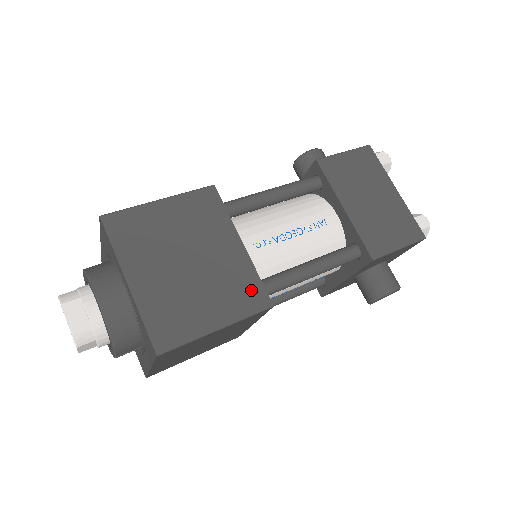
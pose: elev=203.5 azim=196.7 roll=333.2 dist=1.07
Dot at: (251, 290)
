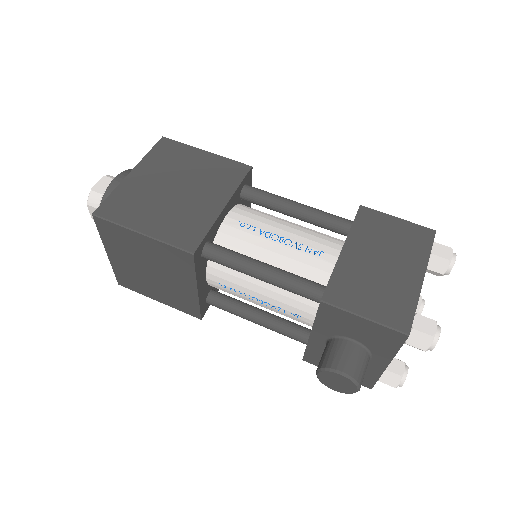
Dot at: (192, 233)
